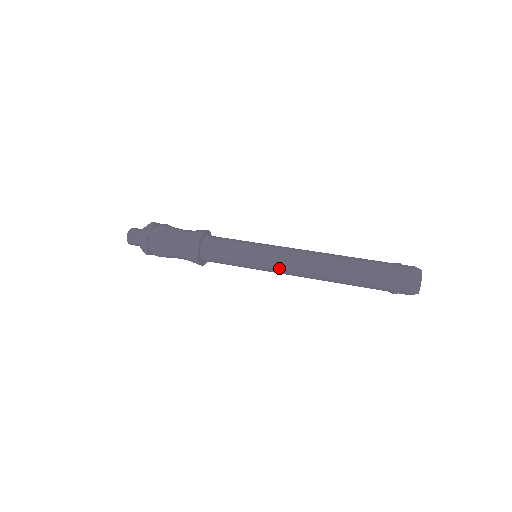
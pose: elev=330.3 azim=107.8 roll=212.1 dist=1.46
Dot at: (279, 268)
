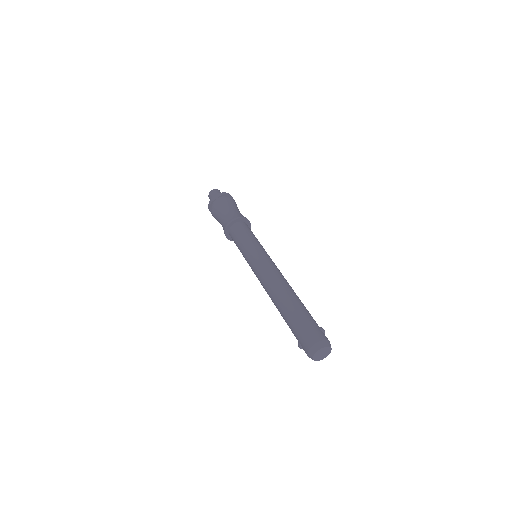
Dot at: (256, 274)
